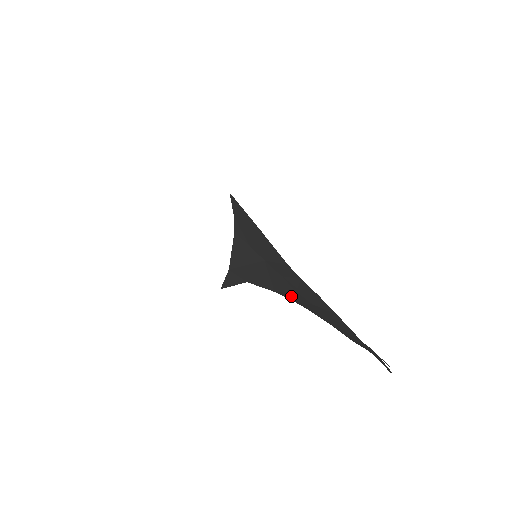
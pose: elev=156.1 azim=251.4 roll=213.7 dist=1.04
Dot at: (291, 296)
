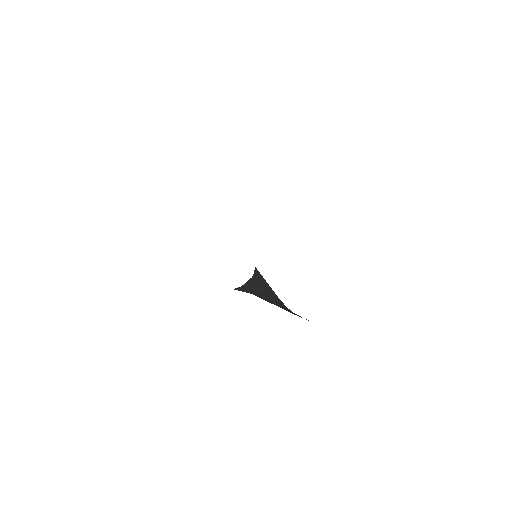
Dot at: occluded
